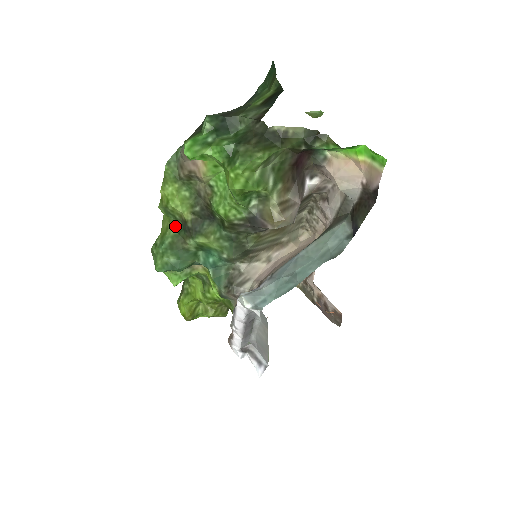
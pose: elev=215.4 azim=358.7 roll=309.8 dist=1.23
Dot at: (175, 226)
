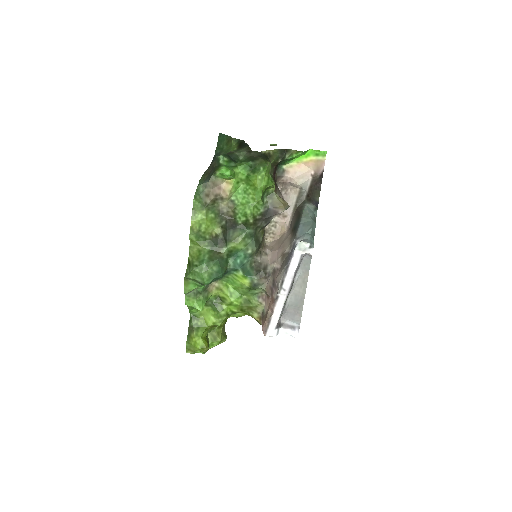
Dot at: (206, 246)
